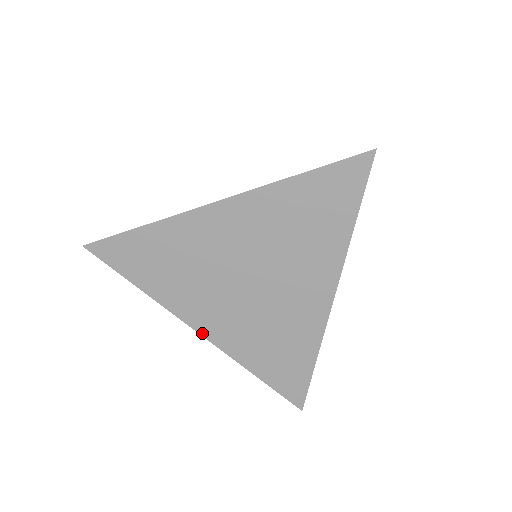
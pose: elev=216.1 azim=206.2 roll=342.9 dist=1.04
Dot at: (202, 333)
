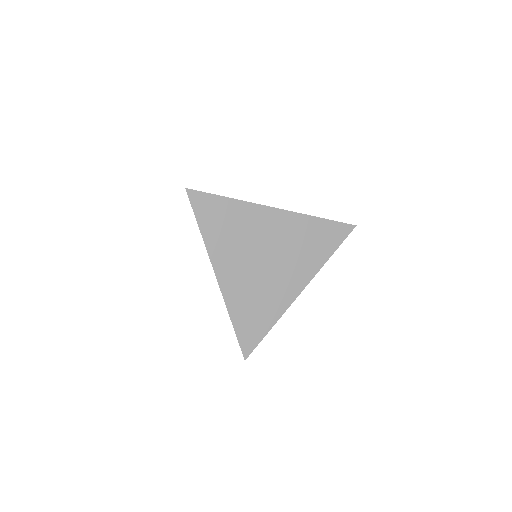
Dot at: (218, 278)
